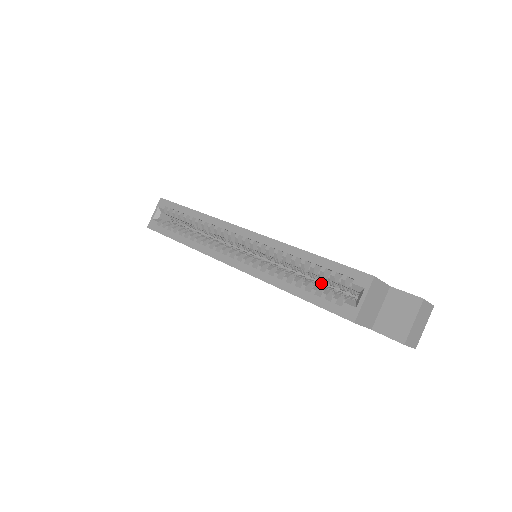
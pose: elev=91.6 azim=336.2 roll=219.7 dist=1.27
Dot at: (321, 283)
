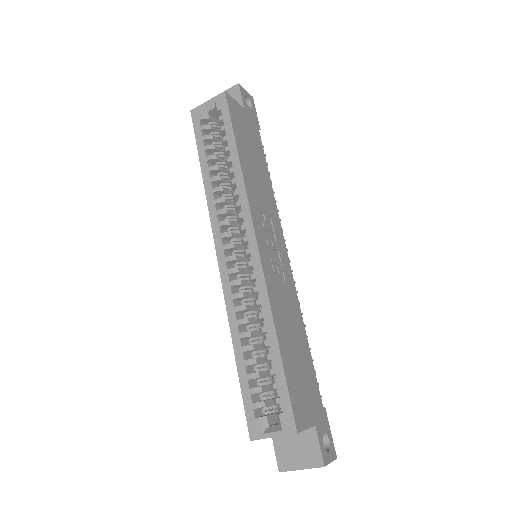
Dot at: (269, 365)
